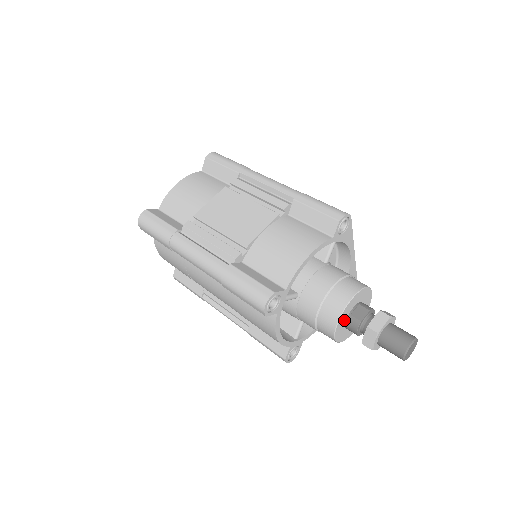
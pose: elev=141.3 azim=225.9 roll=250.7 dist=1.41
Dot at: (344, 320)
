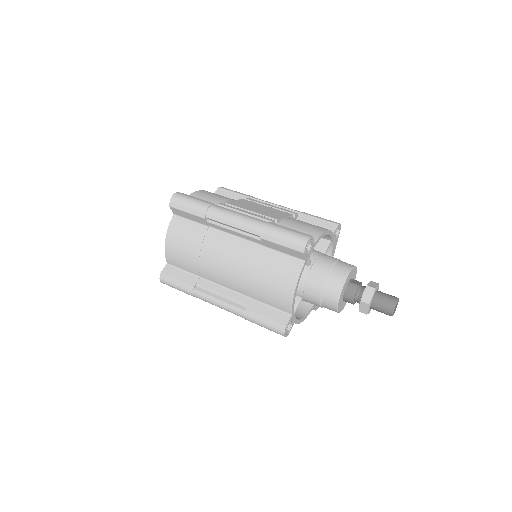
Dot at: (346, 284)
